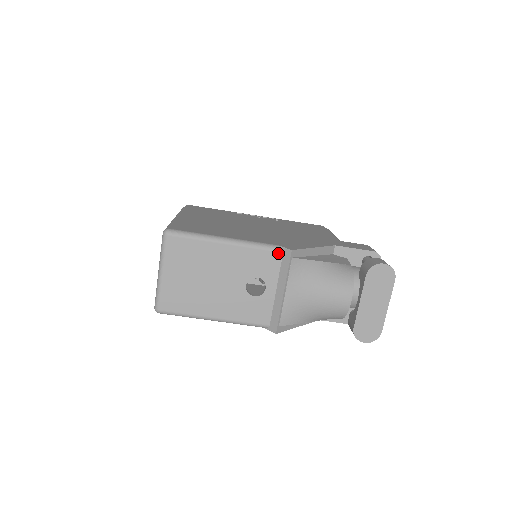
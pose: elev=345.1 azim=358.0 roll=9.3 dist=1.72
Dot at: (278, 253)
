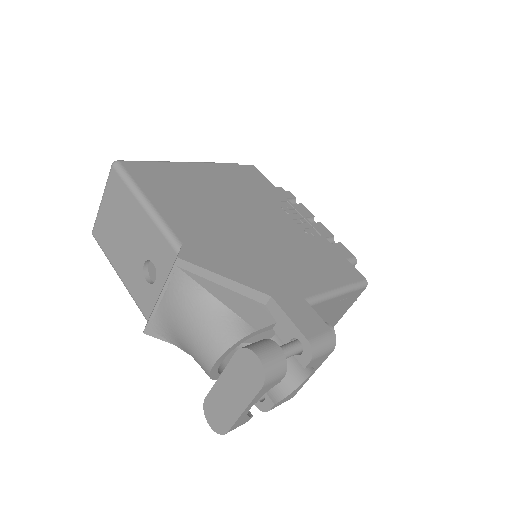
Dot at: (174, 252)
